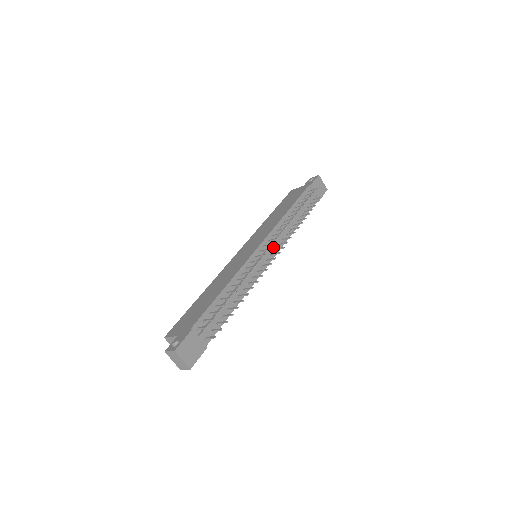
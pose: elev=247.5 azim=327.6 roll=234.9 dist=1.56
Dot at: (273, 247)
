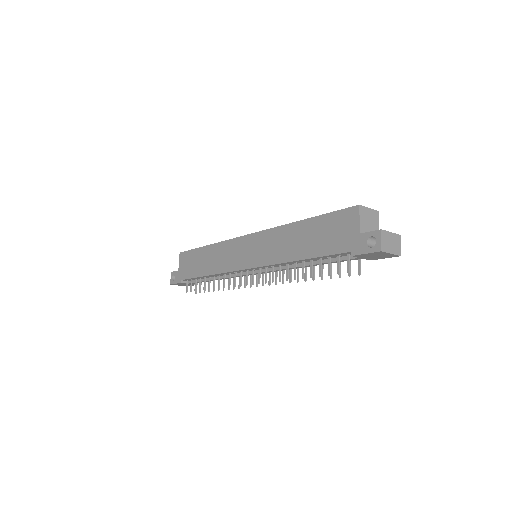
Dot at: occluded
